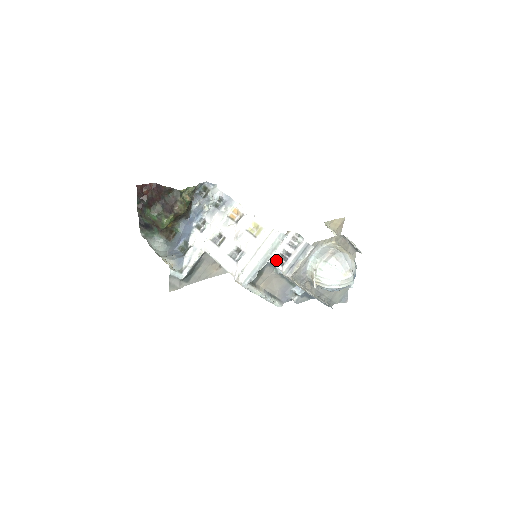
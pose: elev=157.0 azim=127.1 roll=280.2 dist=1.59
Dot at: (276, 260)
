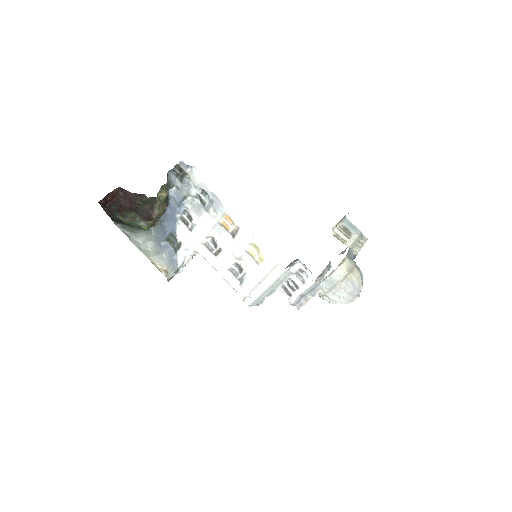
Dot at: (282, 287)
